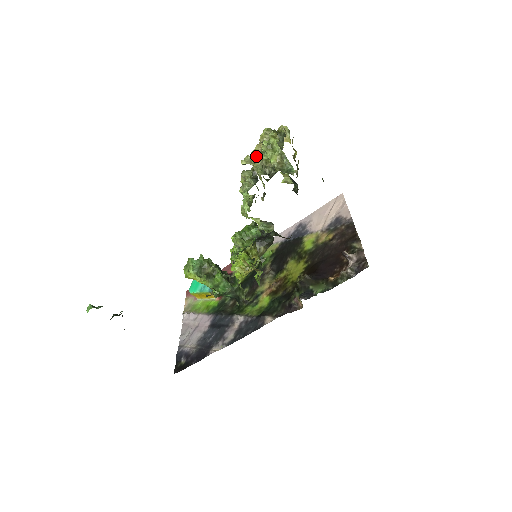
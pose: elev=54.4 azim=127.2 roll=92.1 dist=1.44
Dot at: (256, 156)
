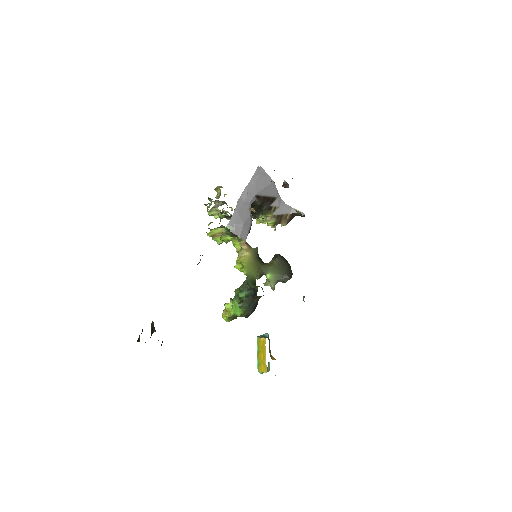
Dot at: occluded
